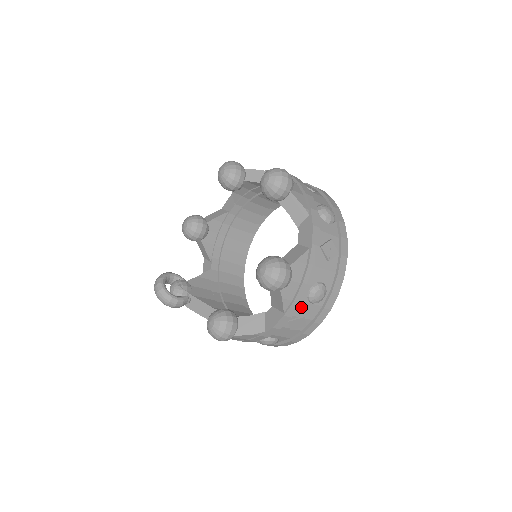
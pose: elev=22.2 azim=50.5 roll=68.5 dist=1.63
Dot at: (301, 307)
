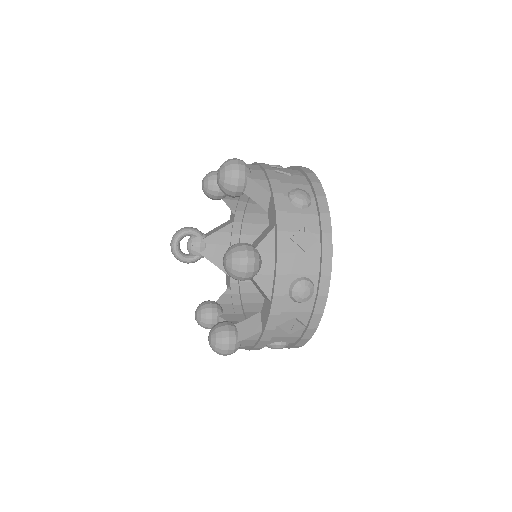
Dot at: occluded
